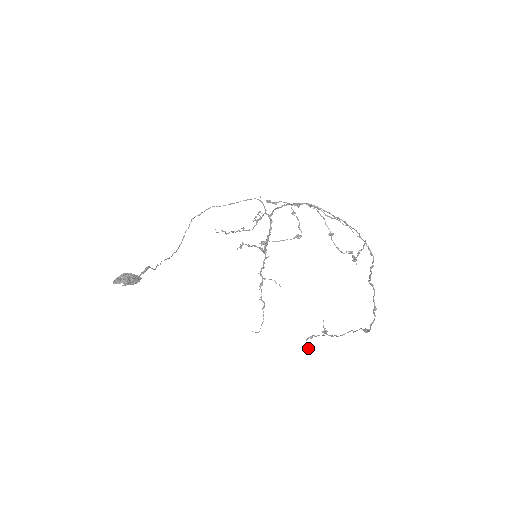
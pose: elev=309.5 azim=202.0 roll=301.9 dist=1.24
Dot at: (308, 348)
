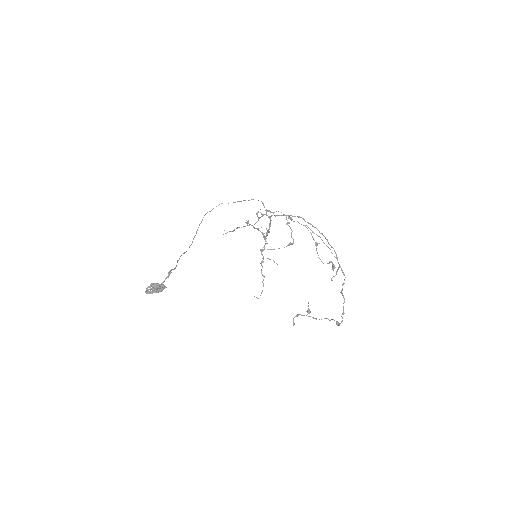
Dot at: occluded
